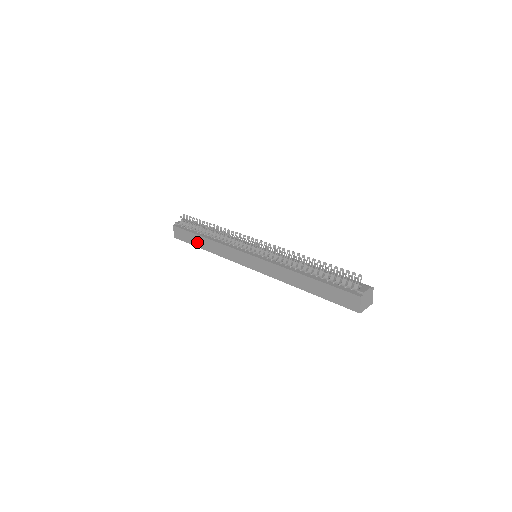
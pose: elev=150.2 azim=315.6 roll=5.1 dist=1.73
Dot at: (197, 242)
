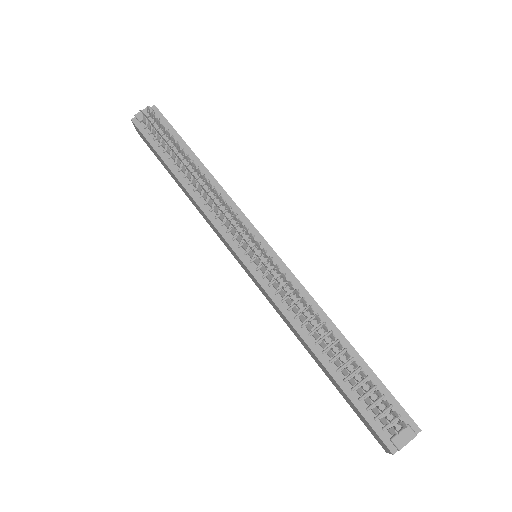
Dot at: (169, 172)
